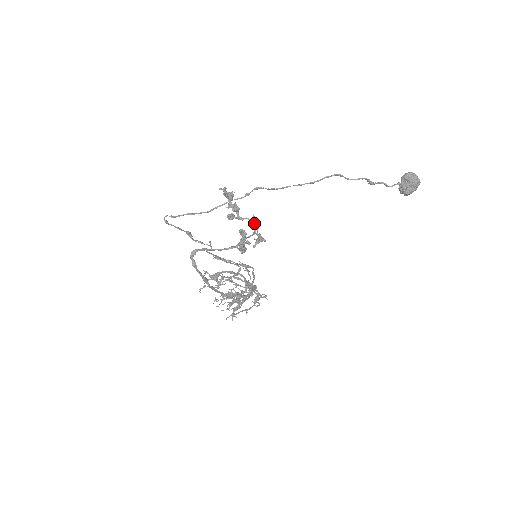
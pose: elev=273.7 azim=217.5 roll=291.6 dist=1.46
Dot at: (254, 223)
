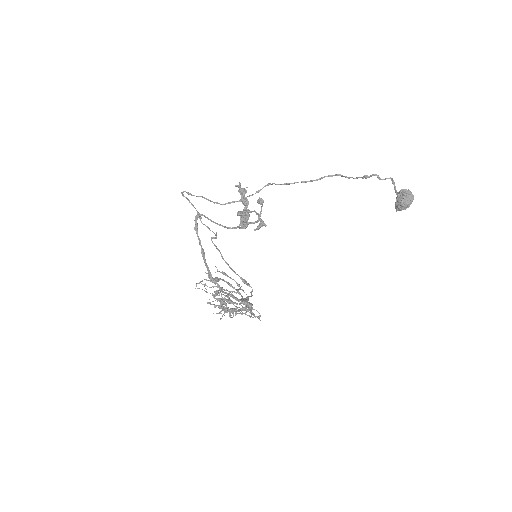
Dot at: (258, 202)
